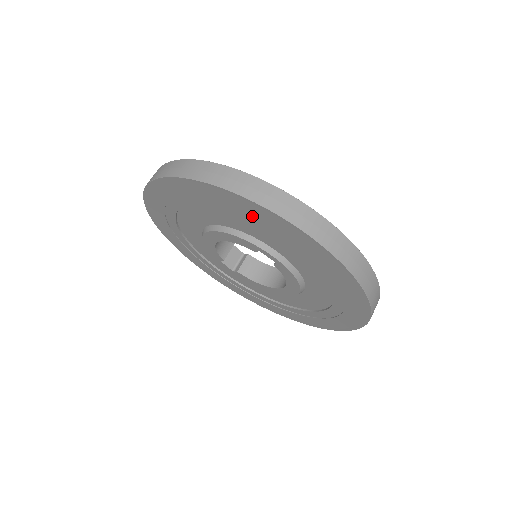
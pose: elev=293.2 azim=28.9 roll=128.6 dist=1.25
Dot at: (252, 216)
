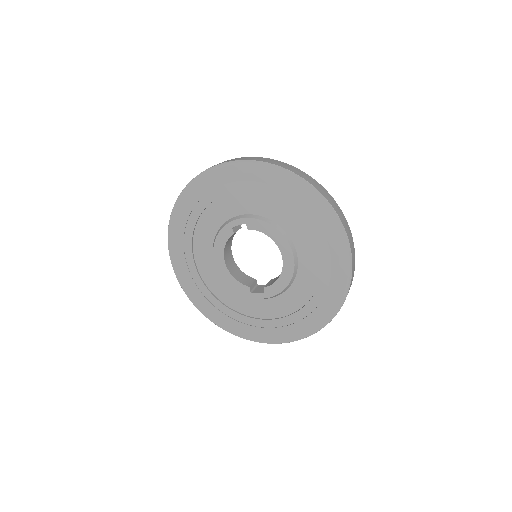
Dot at: (199, 199)
